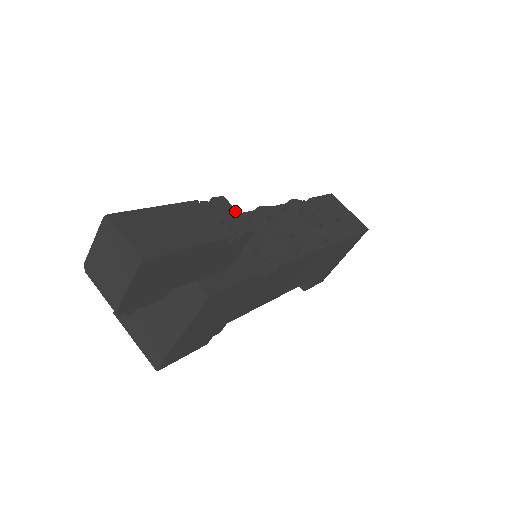
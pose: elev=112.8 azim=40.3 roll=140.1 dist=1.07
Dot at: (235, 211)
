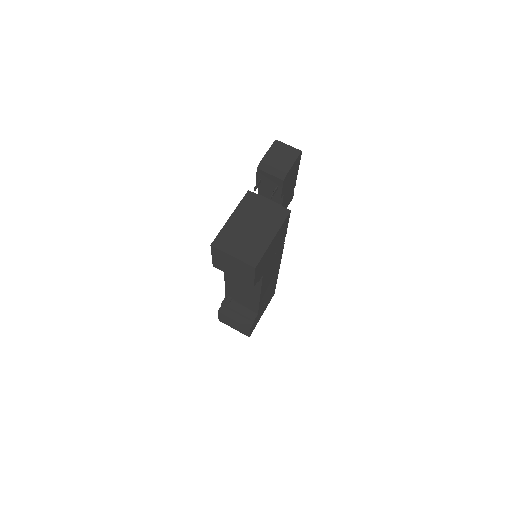
Dot at: occluded
